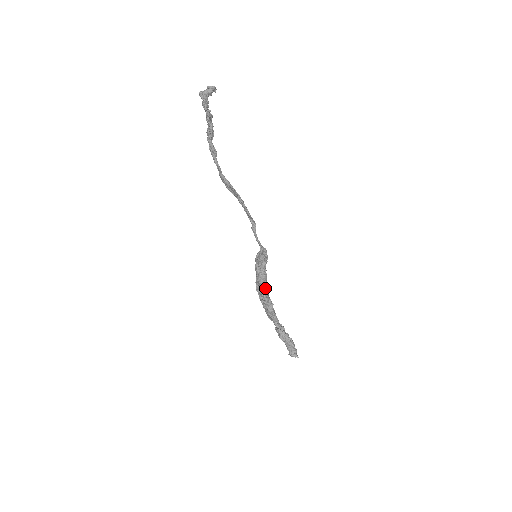
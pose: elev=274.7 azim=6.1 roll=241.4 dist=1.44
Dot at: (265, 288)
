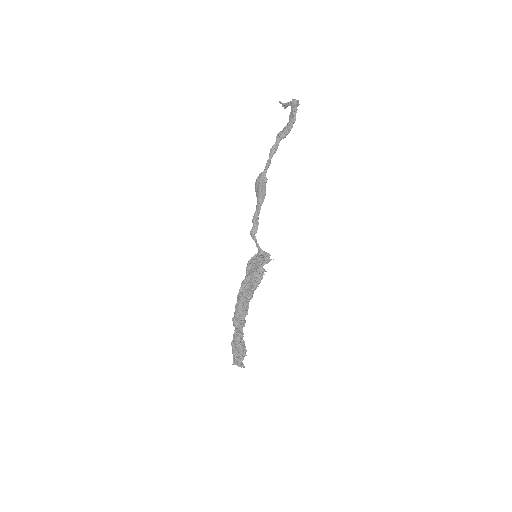
Dot at: occluded
